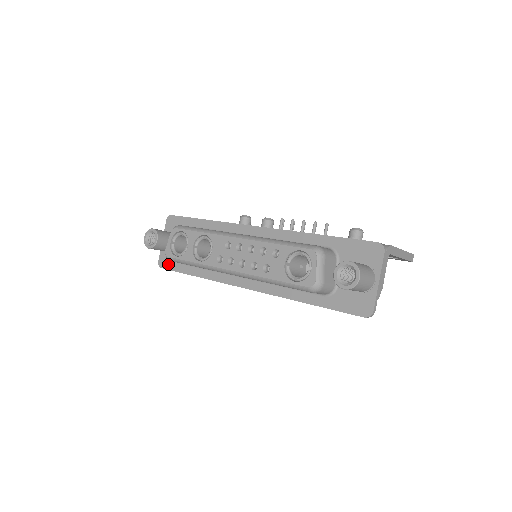
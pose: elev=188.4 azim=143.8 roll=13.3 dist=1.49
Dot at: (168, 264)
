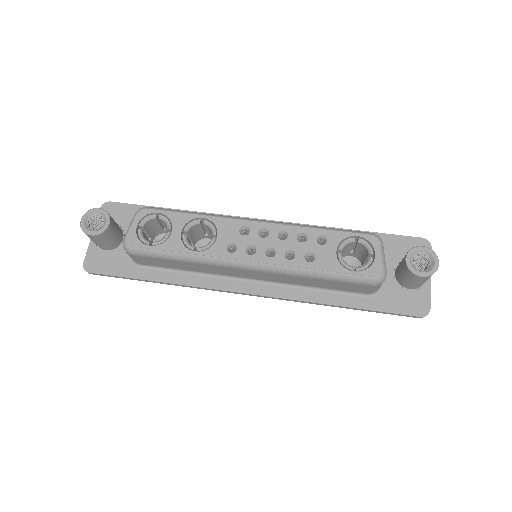
Dot at: (104, 266)
